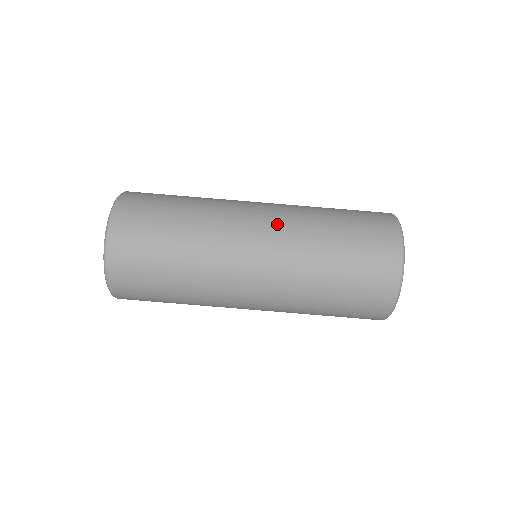
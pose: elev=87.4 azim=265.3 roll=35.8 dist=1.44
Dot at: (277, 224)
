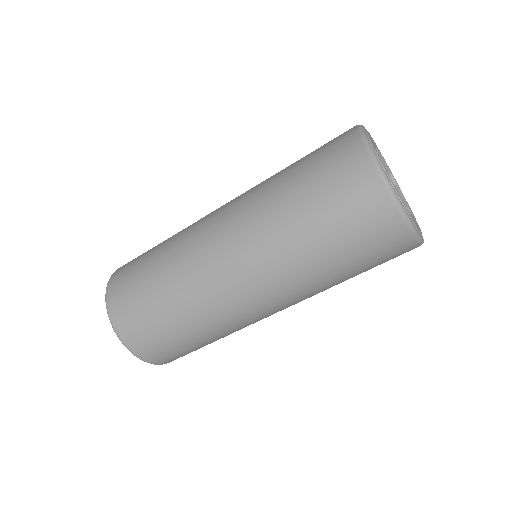
Dot at: (253, 263)
